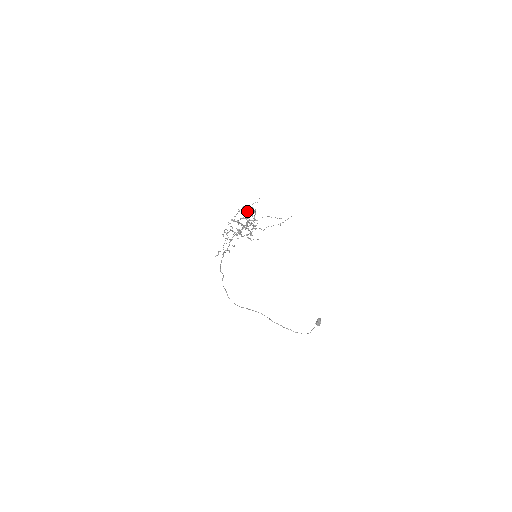
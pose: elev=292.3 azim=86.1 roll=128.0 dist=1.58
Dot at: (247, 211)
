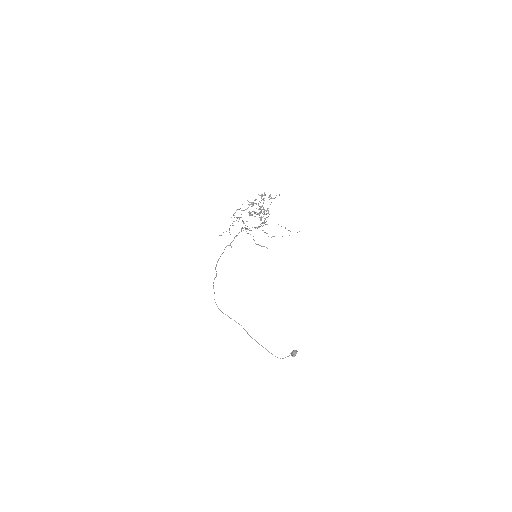
Dot at: occluded
